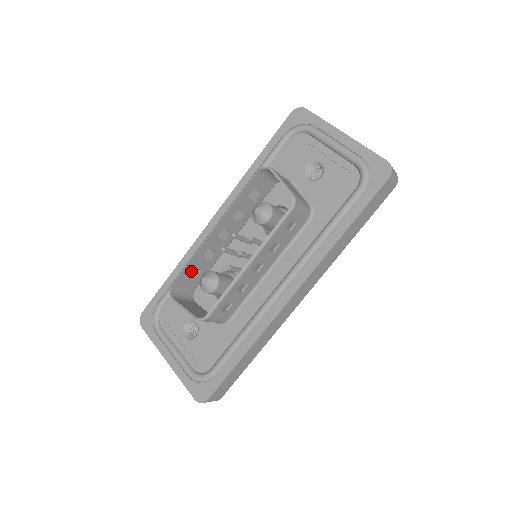
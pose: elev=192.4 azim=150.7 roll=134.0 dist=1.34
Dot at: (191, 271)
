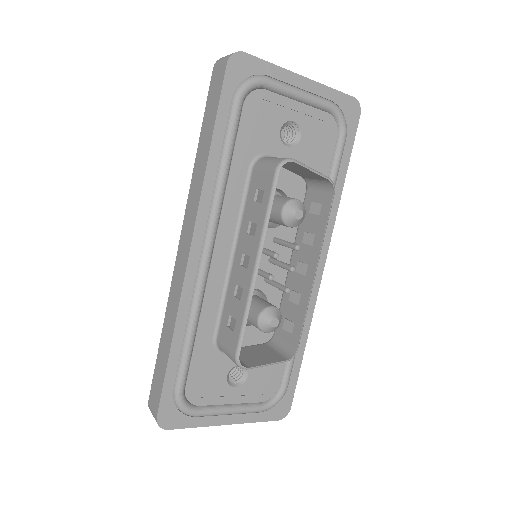
Dot at: (238, 326)
